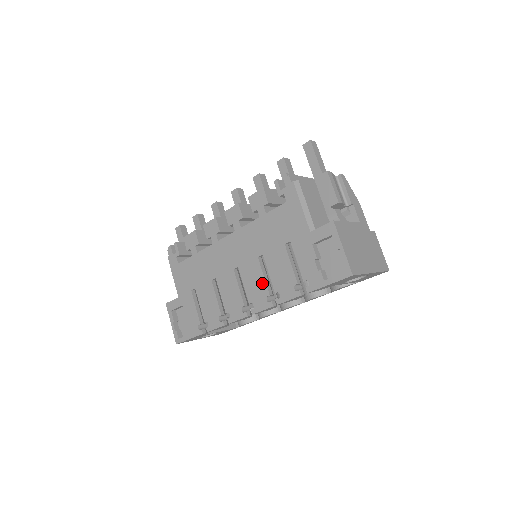
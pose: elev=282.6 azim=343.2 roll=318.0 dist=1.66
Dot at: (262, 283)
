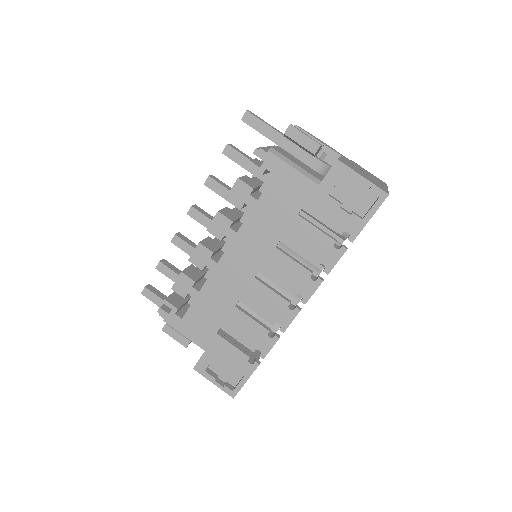
Dot at: (296, 268)
